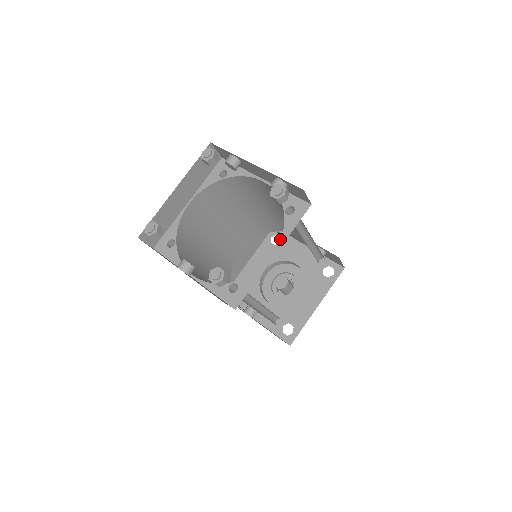
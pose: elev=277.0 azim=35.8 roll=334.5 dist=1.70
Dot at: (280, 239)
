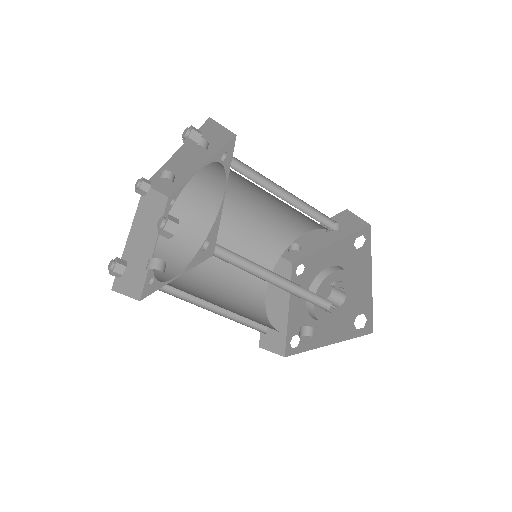
Dot at: occluded
